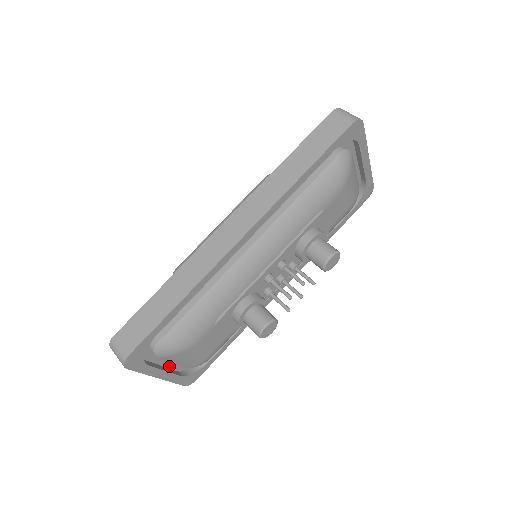
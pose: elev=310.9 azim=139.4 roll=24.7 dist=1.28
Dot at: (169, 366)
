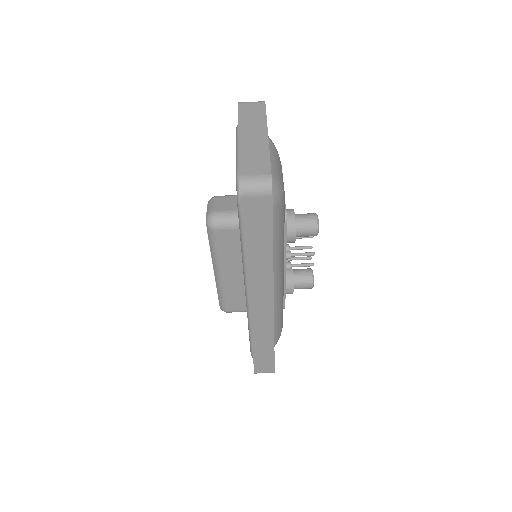
Dot at: occluded
